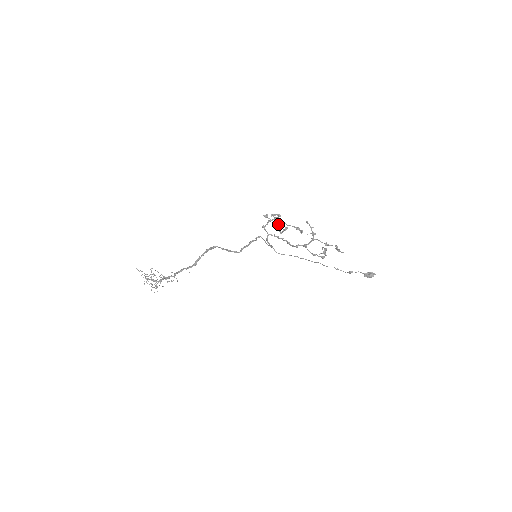
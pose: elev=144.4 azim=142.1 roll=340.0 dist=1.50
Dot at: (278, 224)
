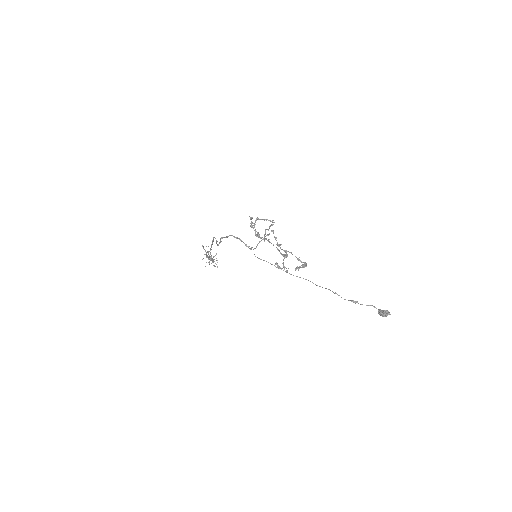
Dot at: occluded
